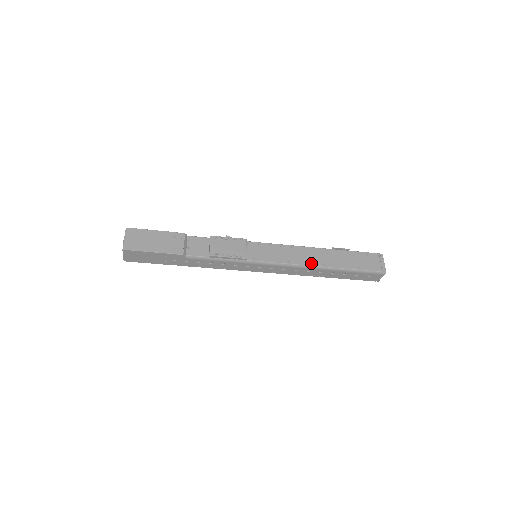
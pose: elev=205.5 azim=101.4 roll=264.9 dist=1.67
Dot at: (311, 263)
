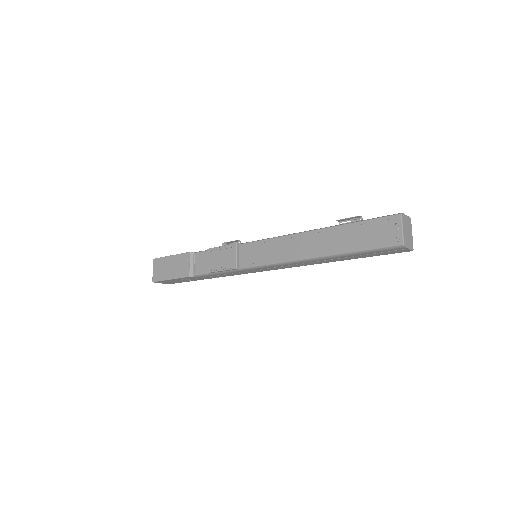
Dot at: (303, 255)
